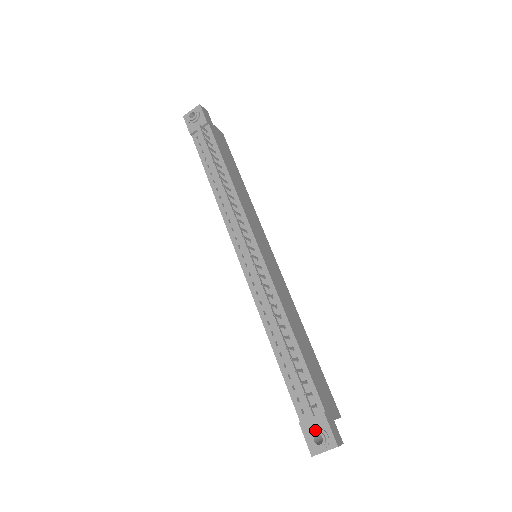
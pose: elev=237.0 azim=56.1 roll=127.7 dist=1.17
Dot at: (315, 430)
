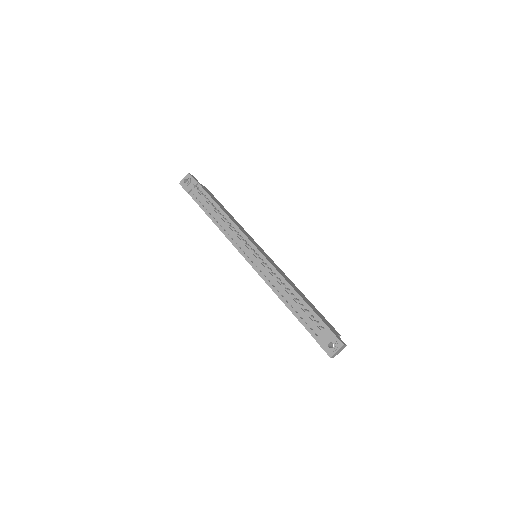
Dot at: (327, 341)
